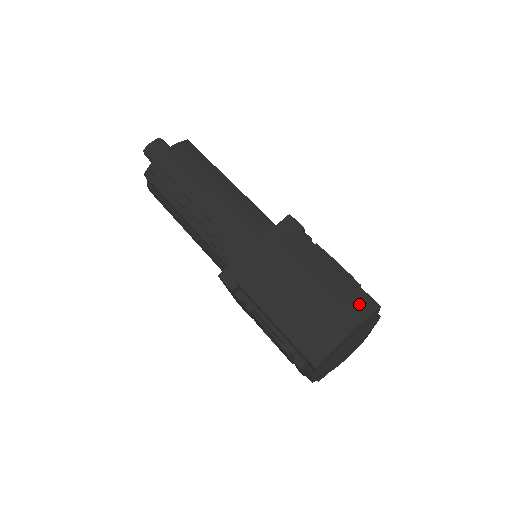
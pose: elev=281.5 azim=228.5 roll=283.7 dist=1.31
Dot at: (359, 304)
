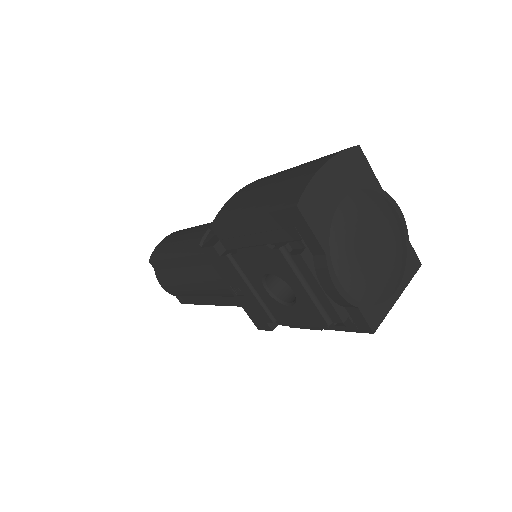
Dot at: (333, 153)
